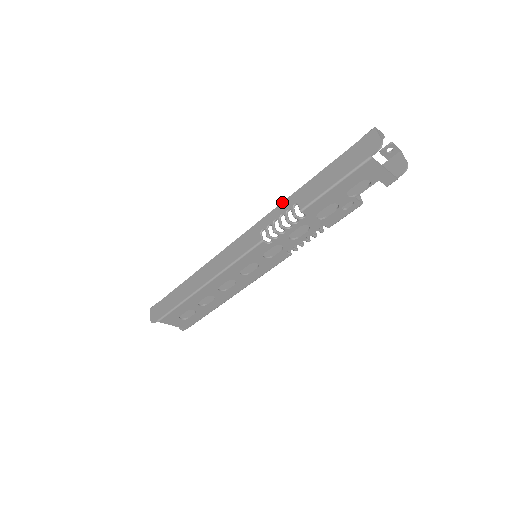
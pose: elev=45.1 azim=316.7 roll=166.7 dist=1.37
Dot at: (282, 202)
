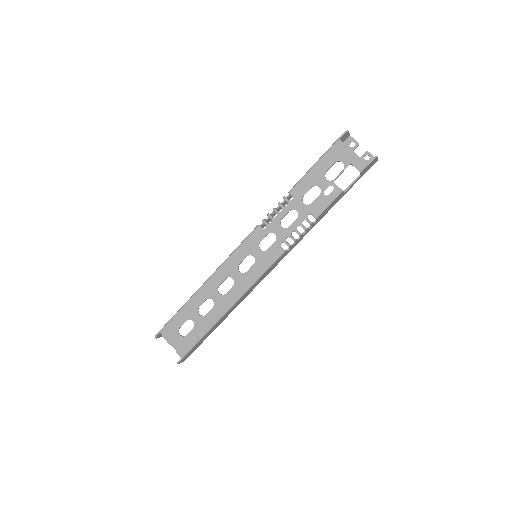
Dot at: occluded
